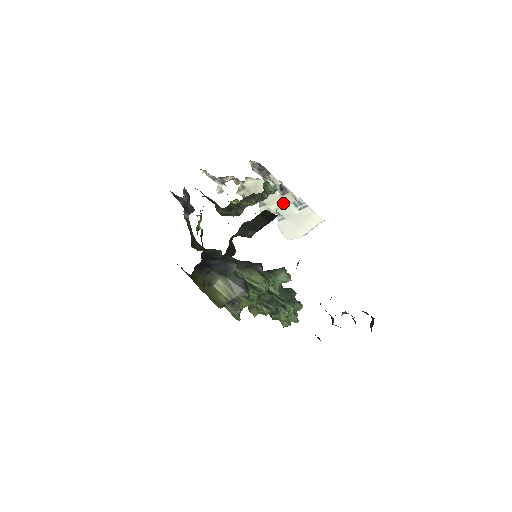
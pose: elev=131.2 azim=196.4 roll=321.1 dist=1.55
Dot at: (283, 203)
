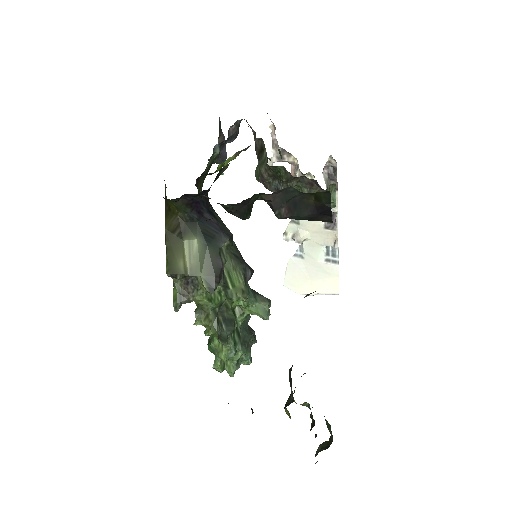
Dot at: (318, 238)
